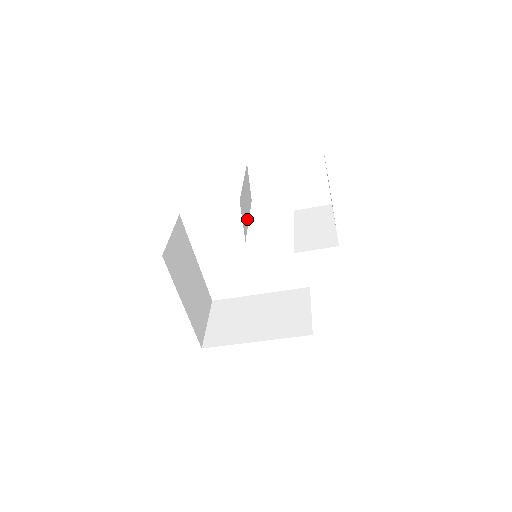
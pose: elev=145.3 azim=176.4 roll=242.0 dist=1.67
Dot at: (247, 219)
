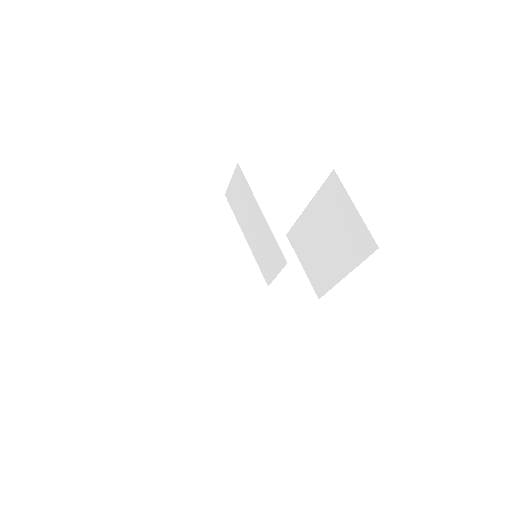
Dot at: (208, 280)
